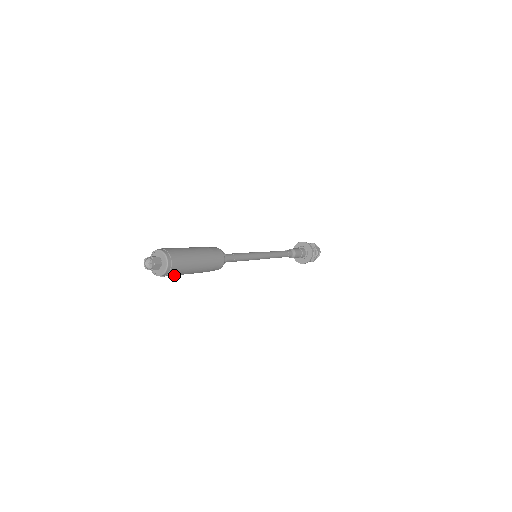
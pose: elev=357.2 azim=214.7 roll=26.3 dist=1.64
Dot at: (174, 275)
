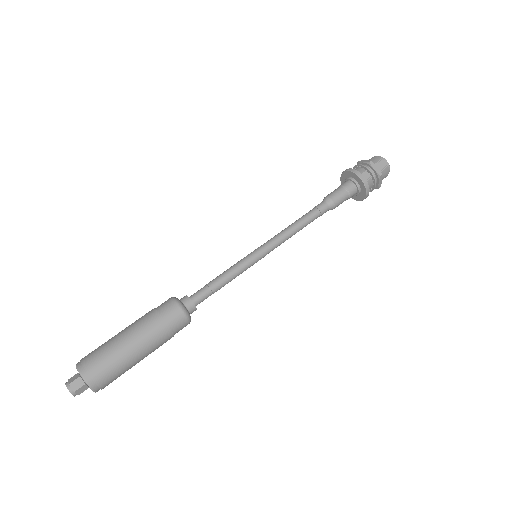
Dot at: occluded
